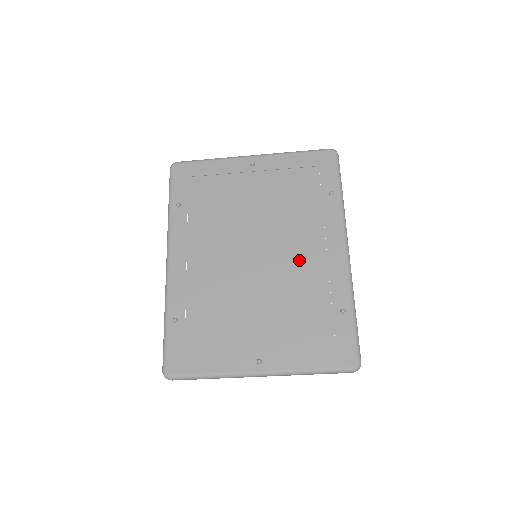
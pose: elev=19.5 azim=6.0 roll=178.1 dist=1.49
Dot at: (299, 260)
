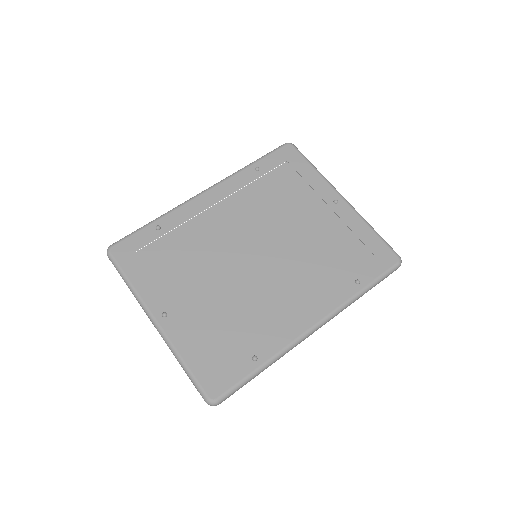
Dot at: (276, 293)
